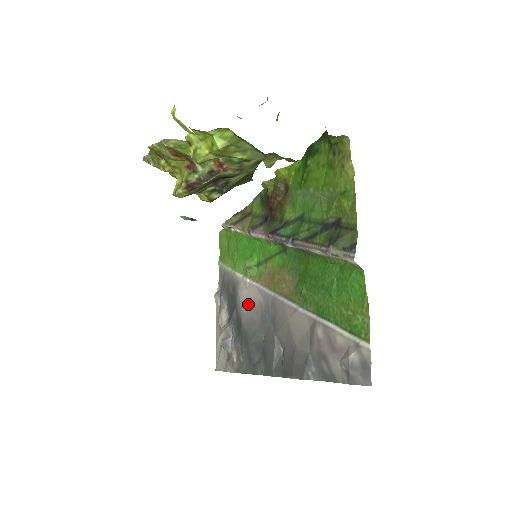
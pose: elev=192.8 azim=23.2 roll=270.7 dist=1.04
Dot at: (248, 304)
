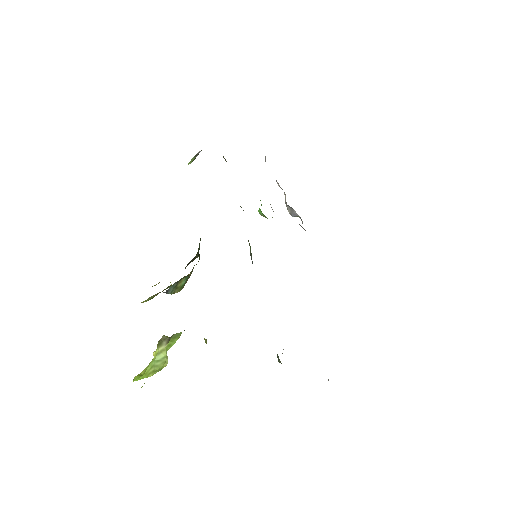
Dot at: occluded
